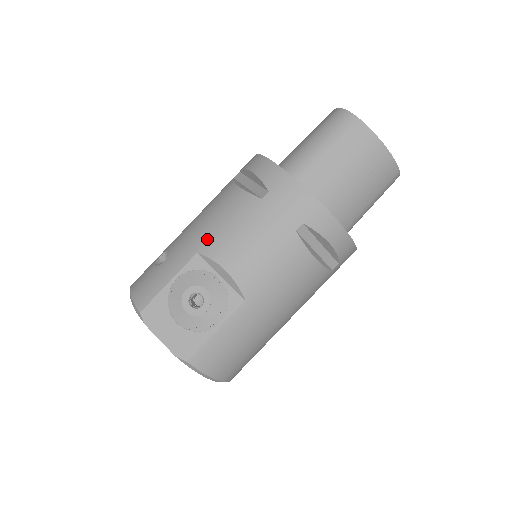
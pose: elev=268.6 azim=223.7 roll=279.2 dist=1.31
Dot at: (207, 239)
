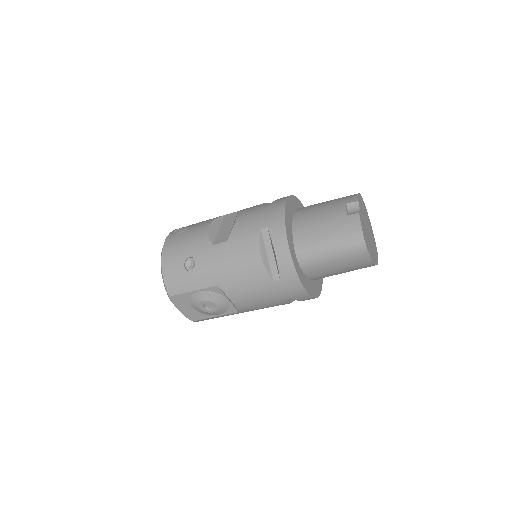
Dot at: (227, 282)
